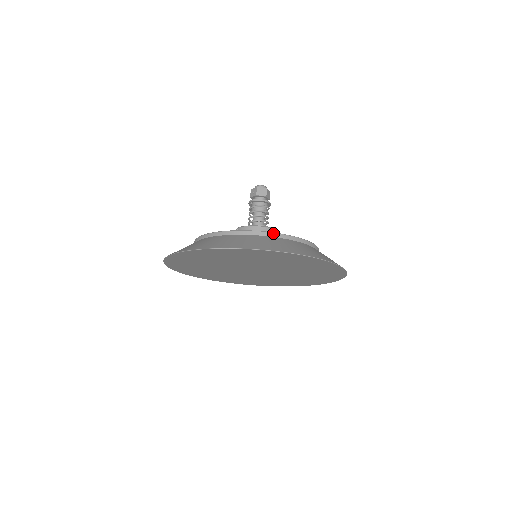
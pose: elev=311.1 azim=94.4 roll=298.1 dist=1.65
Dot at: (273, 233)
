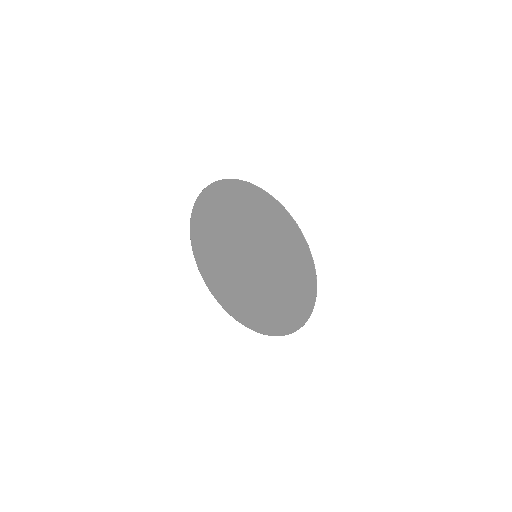
Dot at: occluded
